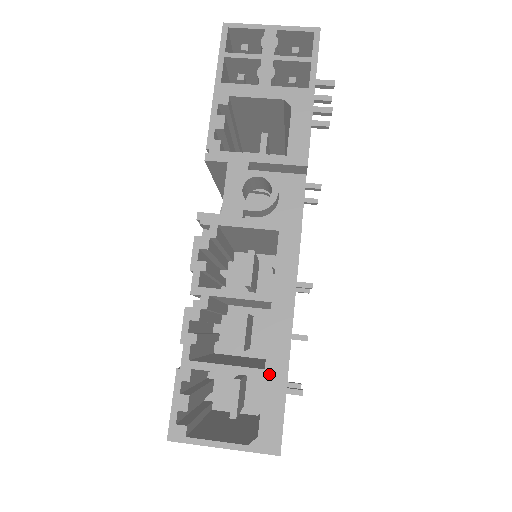
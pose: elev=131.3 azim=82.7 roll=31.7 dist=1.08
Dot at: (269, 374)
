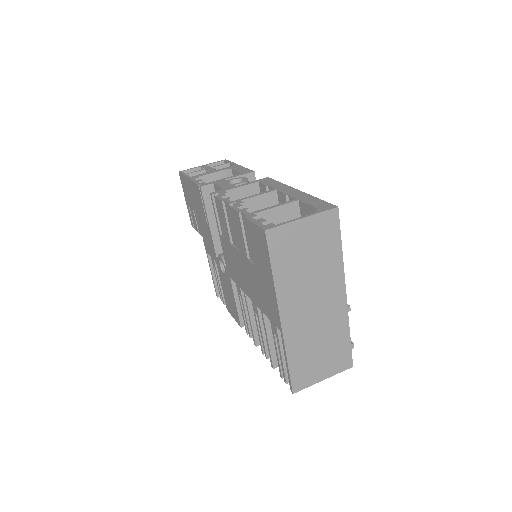
Dot at: (300, 198)
